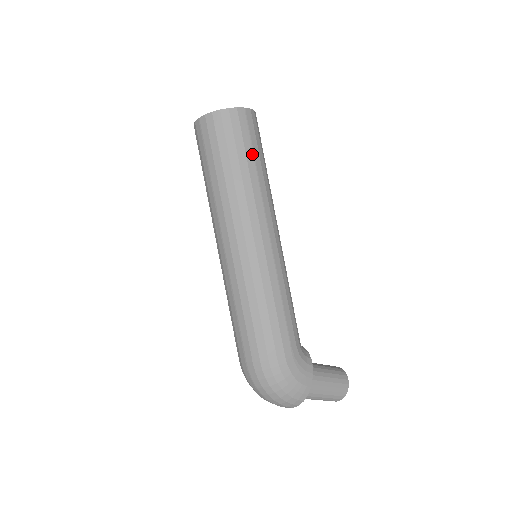
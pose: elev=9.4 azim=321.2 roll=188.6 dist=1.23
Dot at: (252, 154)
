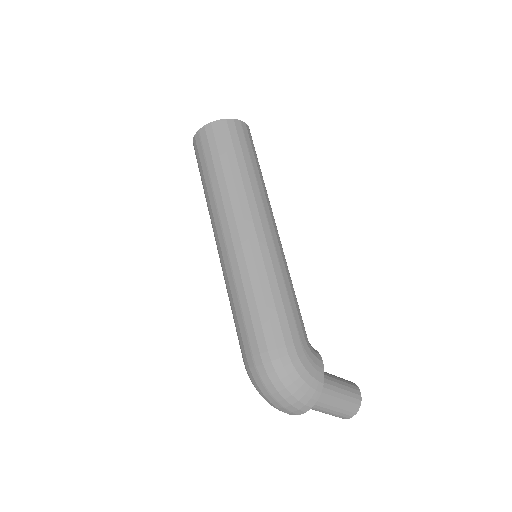
Dot at: (249, 157)
